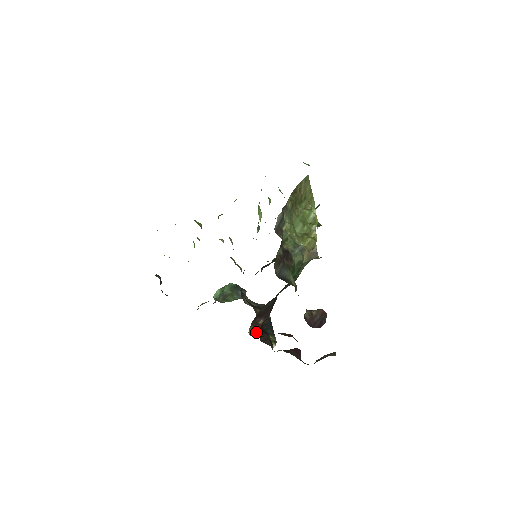
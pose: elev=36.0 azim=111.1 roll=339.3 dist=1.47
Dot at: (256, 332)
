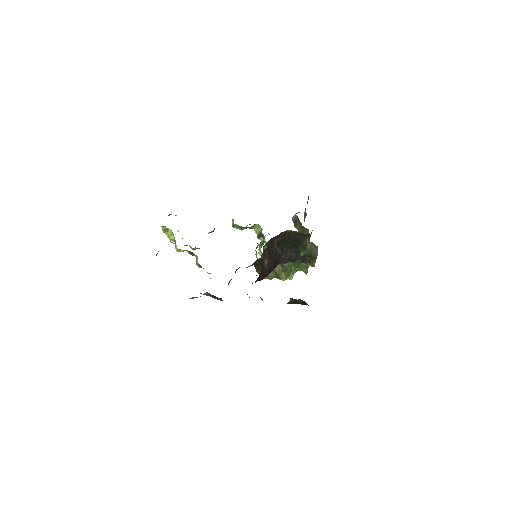
Dot at: (262, 262)
